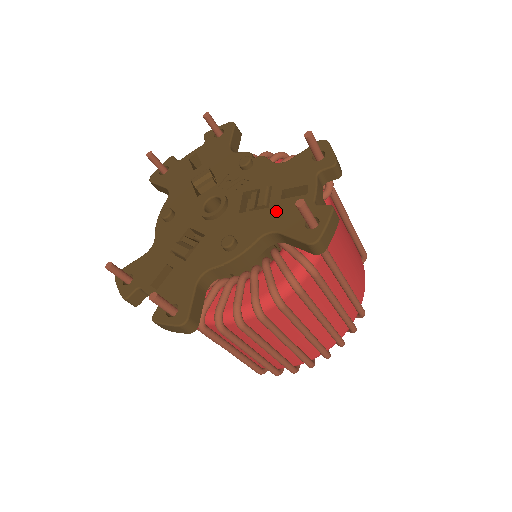
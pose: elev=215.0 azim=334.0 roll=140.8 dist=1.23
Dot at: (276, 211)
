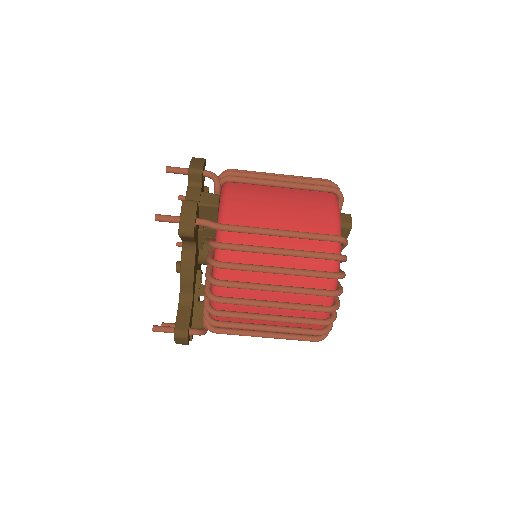
Dot at: occluded
